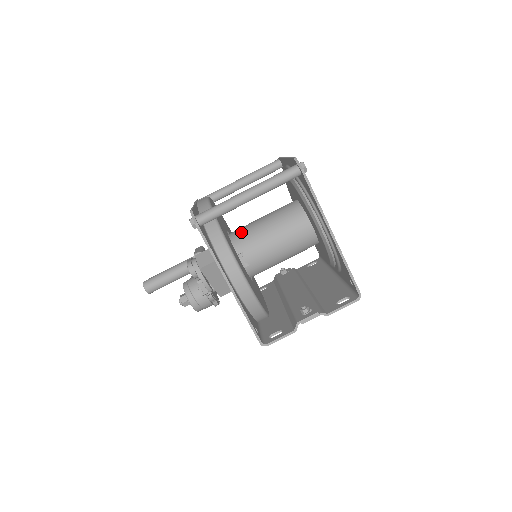
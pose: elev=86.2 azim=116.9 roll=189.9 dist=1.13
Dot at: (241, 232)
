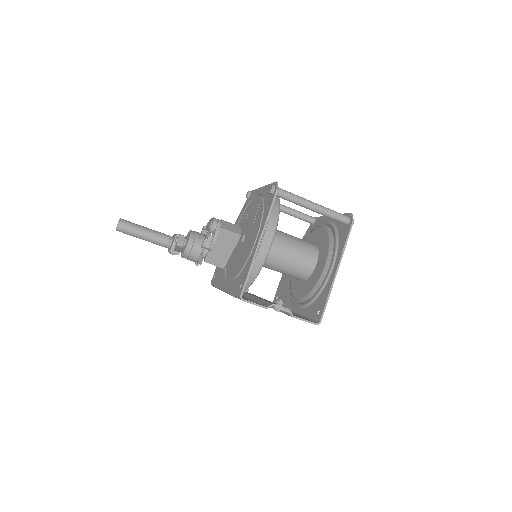
Dot at: occluded
